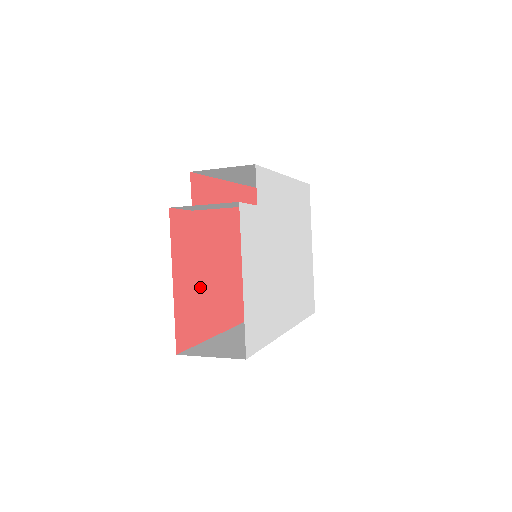
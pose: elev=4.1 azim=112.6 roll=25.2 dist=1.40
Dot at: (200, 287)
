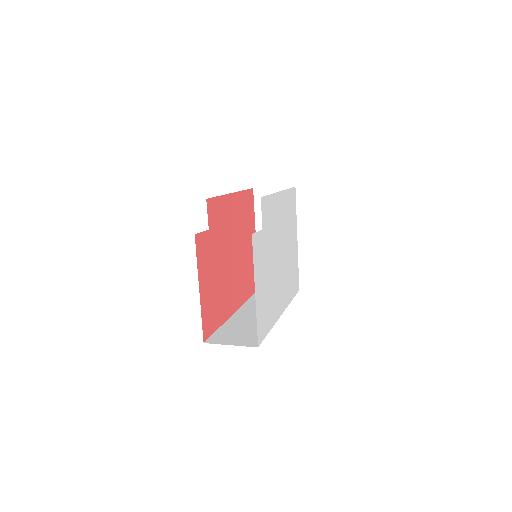
Dot at: (216, 287)
